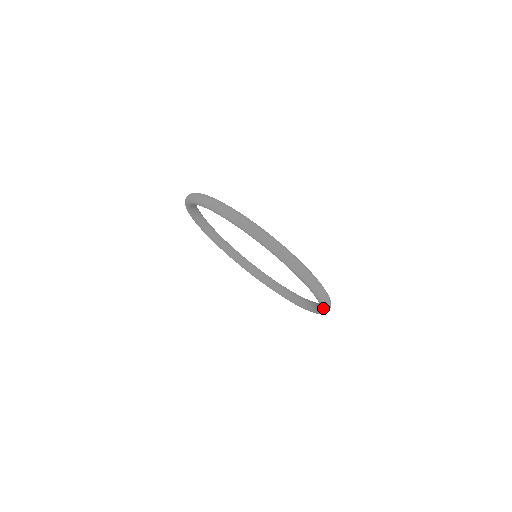
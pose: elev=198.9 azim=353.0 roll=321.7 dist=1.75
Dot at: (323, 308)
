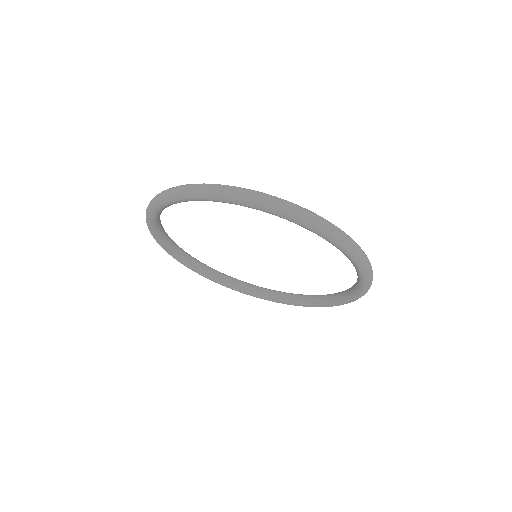
Dot at: (349, 302)
